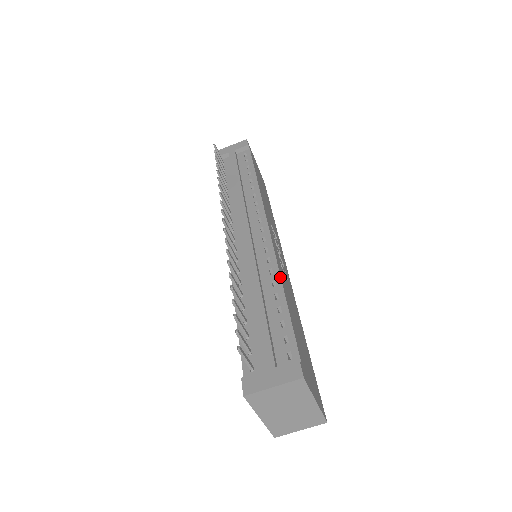
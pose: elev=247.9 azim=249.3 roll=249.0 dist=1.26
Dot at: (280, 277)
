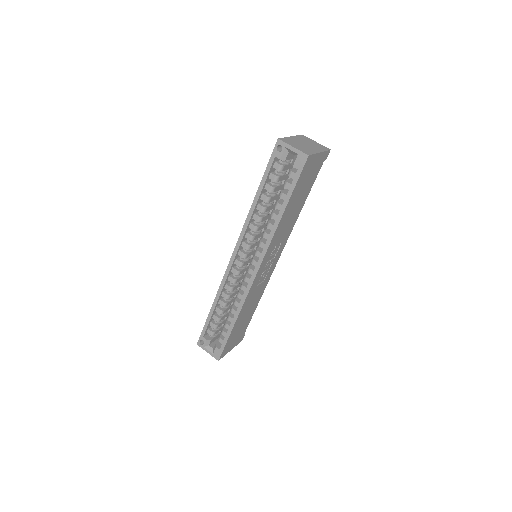
Dot at: (297, 218)
